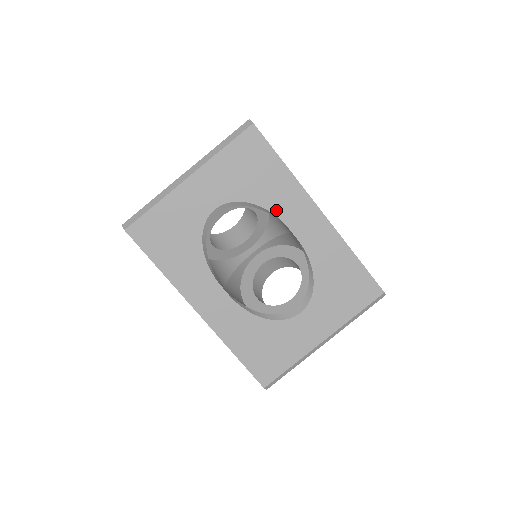
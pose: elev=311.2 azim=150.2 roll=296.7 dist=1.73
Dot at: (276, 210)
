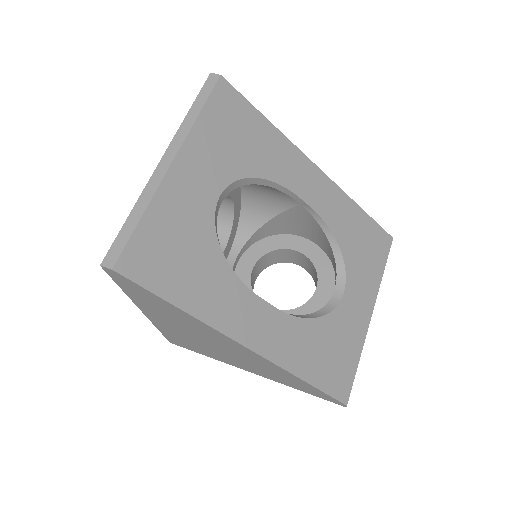
Dot at: (280, 179)
